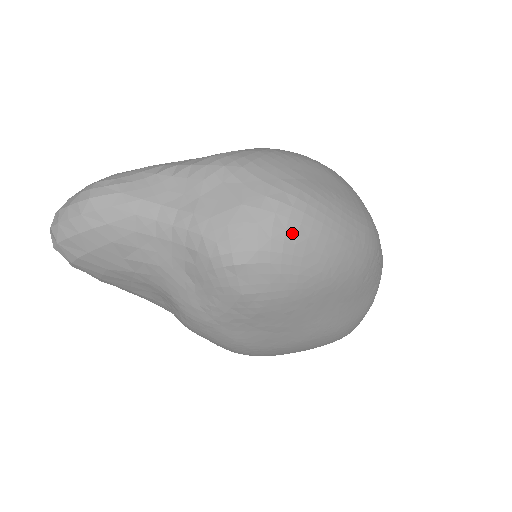
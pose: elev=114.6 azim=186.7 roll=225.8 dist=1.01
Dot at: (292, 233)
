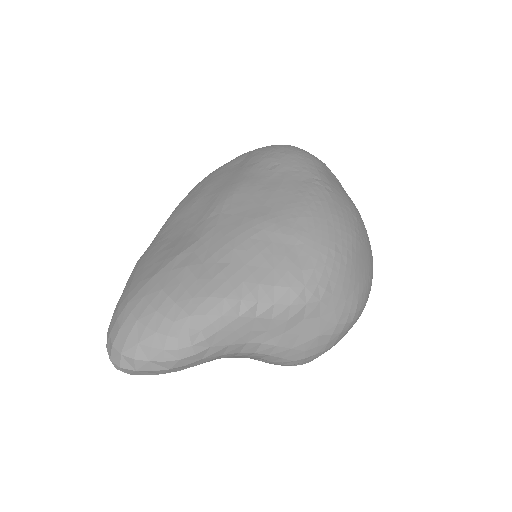
Dot at: (345, 334)
